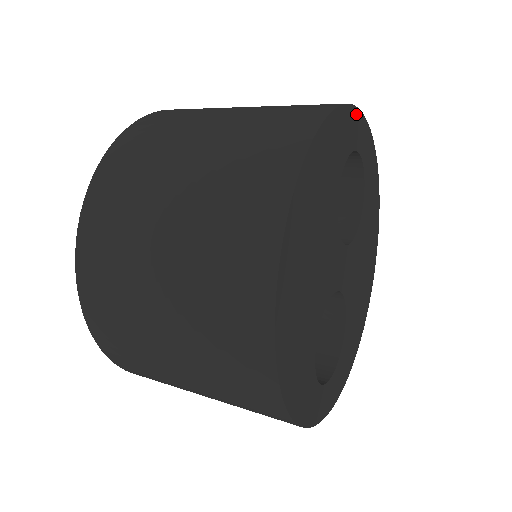
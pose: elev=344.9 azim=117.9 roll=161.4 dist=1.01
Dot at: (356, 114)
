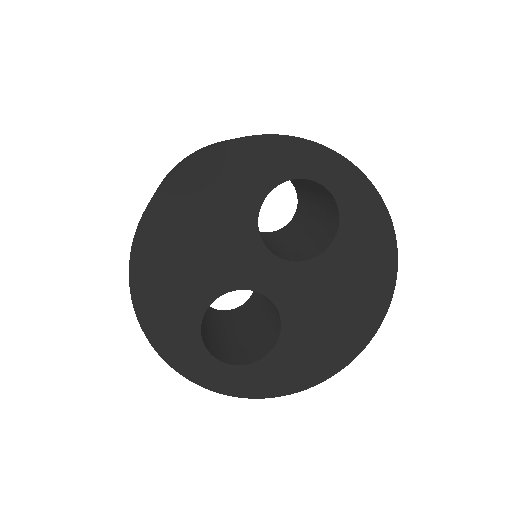
Dot at: (312, 147)
